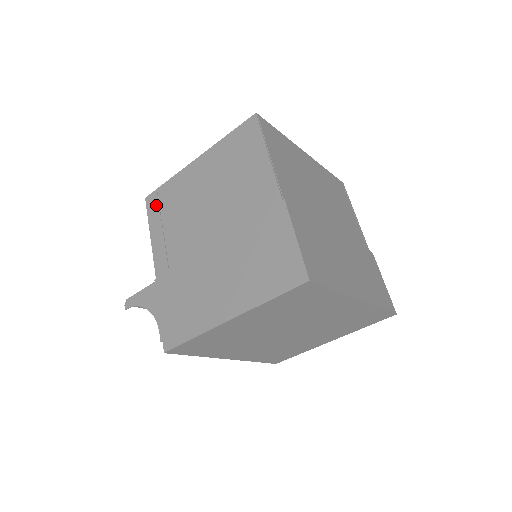
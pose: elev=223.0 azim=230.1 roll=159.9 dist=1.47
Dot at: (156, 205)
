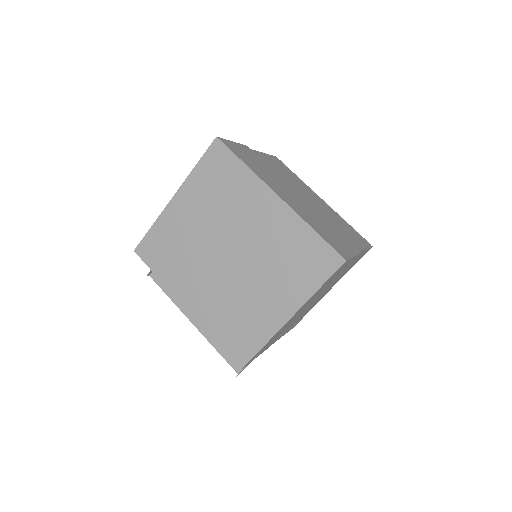
Dot at: occluded
